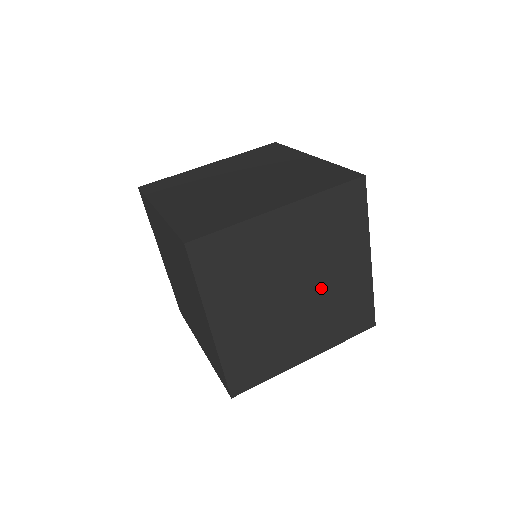
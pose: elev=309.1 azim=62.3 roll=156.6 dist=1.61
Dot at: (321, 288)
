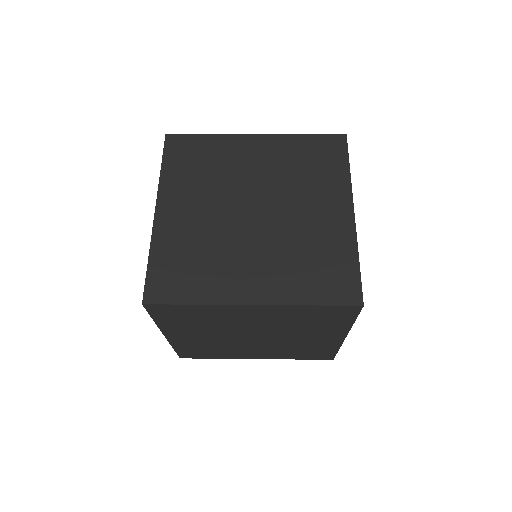
Dot at: (285, 220)
